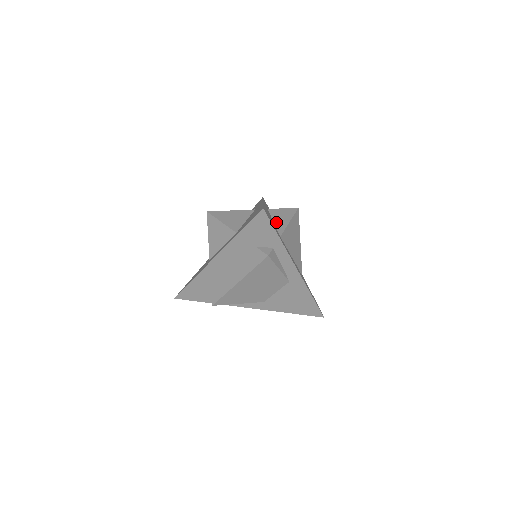
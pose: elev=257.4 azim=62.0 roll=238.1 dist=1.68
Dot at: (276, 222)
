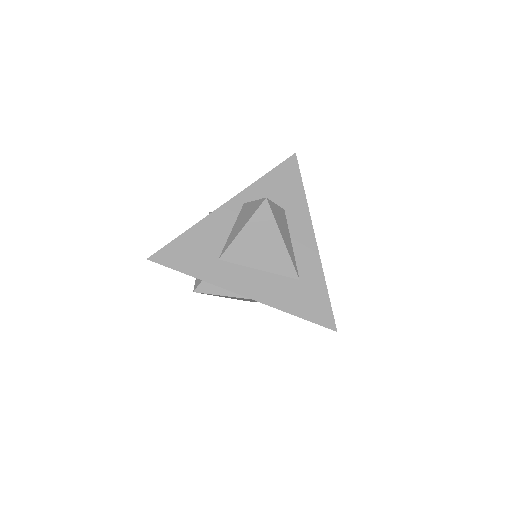
Dot at: (232, 231)
